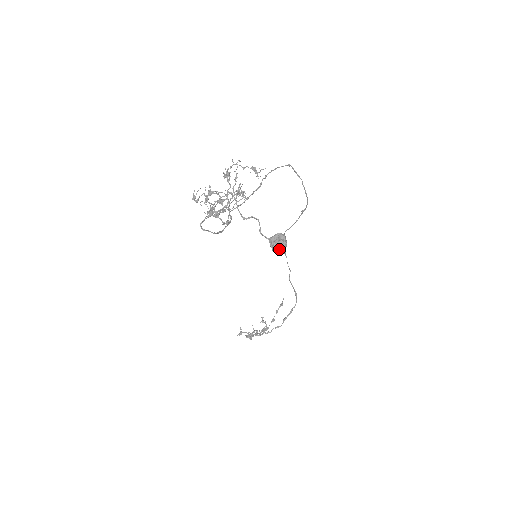
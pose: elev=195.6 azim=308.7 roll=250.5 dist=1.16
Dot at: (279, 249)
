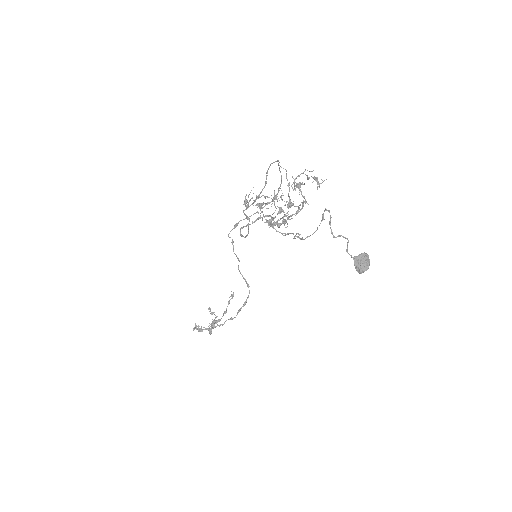
Dot at: (365, 269)
